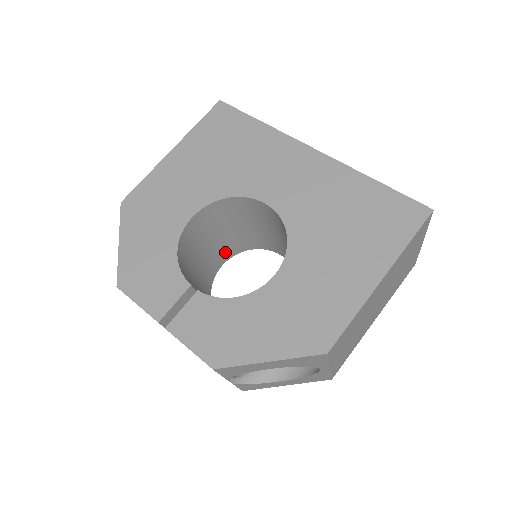
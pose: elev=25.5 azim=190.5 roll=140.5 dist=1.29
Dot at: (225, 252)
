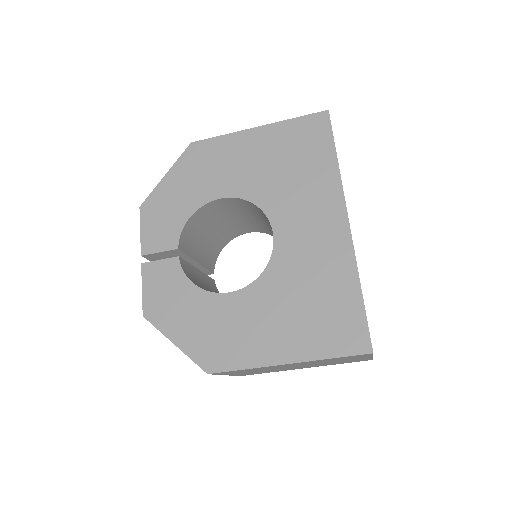
Dot at: (254, 227)
